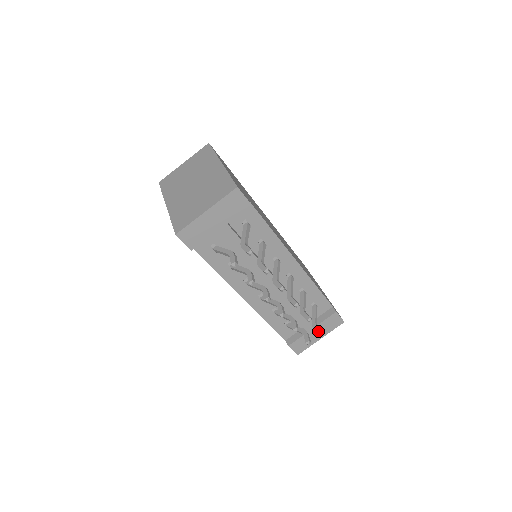
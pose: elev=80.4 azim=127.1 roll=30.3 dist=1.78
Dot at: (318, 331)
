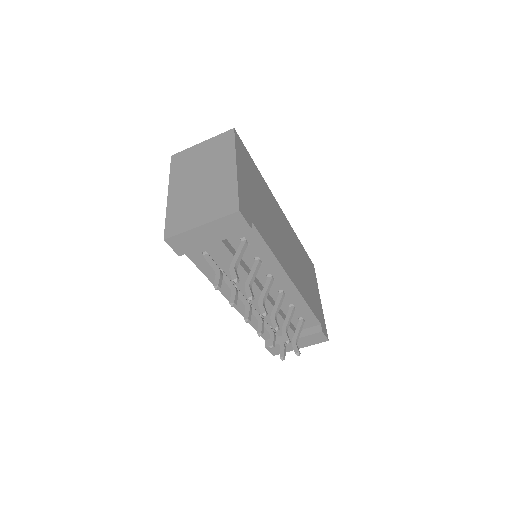
Dot at: (295, 350)
